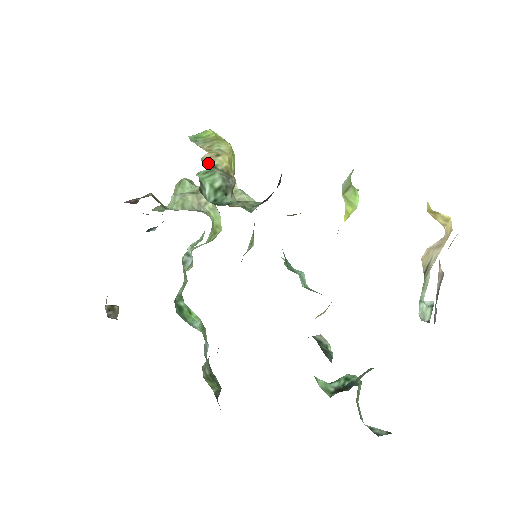
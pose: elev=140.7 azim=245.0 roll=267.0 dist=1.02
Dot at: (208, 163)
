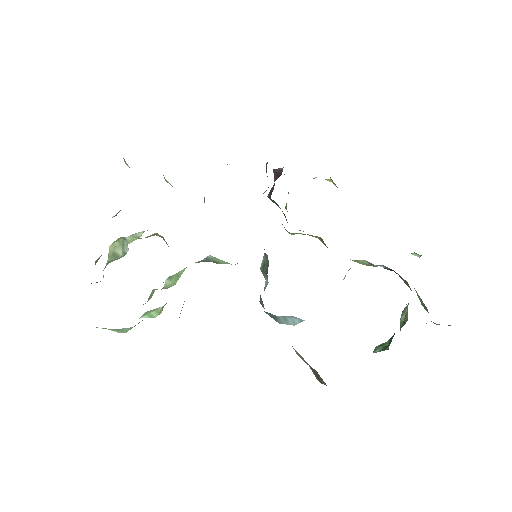
Dot at: occluded
